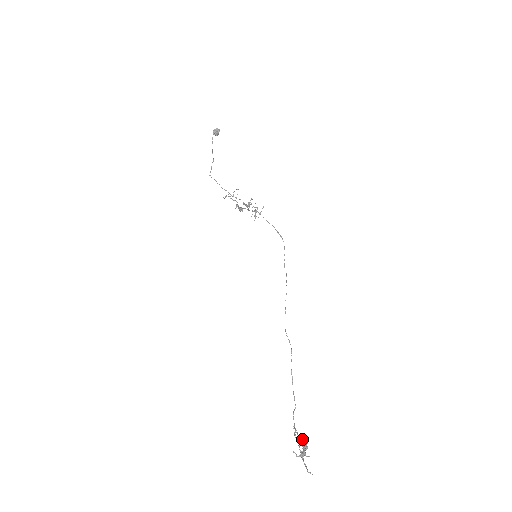
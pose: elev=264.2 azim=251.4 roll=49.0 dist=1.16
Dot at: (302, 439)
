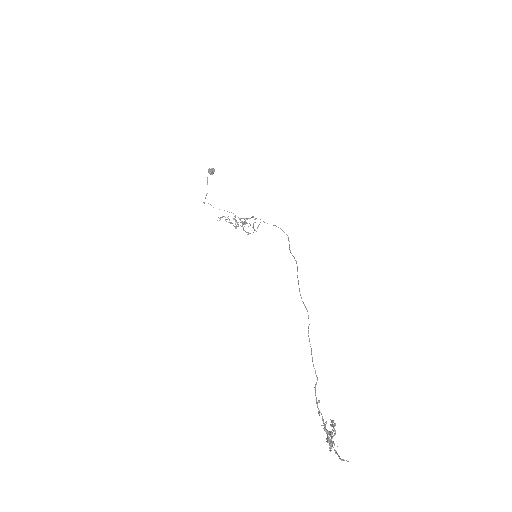
Dot at: occluded
